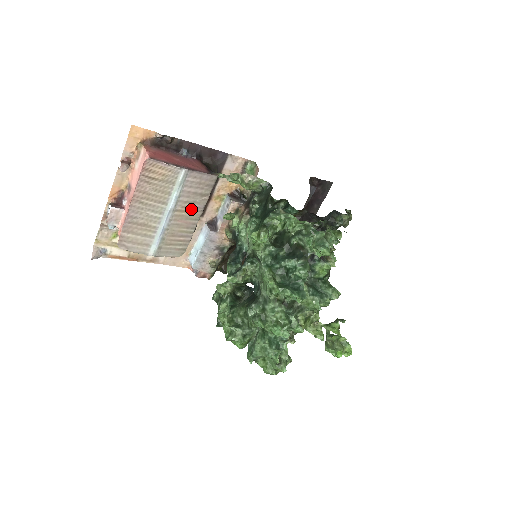
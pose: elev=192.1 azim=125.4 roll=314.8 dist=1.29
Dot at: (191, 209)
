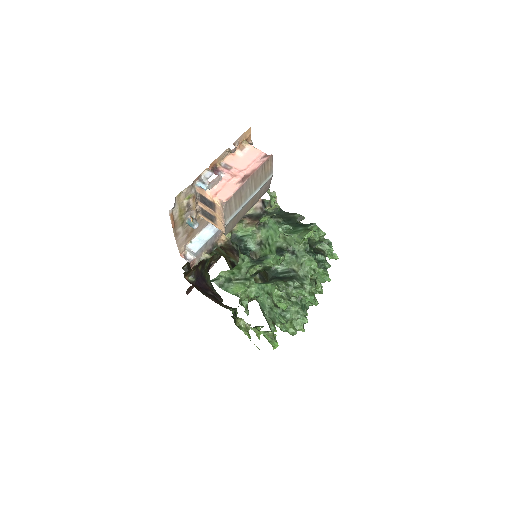
Dot at: (252, 203)
